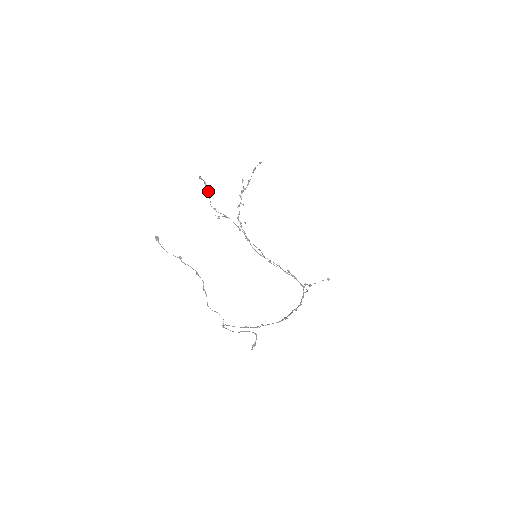
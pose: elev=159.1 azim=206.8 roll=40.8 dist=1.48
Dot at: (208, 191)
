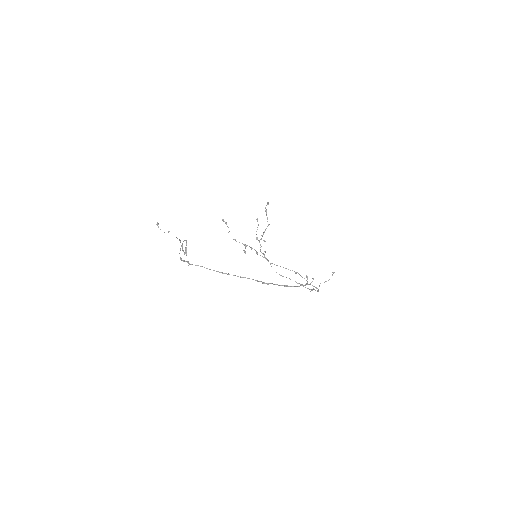
Dot at: occluded
